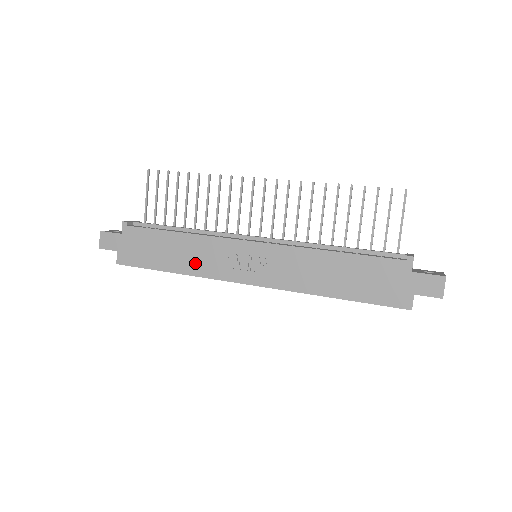
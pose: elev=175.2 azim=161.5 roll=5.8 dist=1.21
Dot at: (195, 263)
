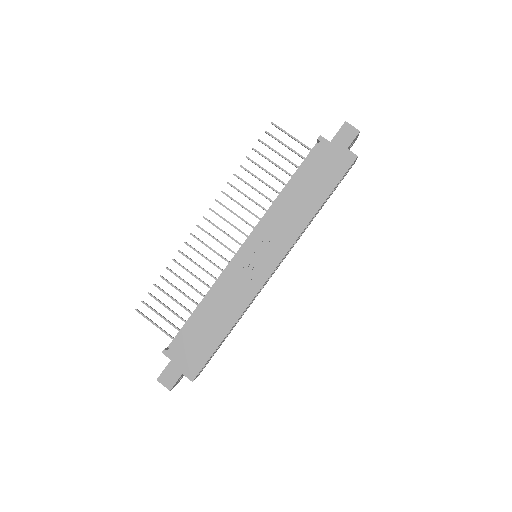
Dot at: (233, 306)
